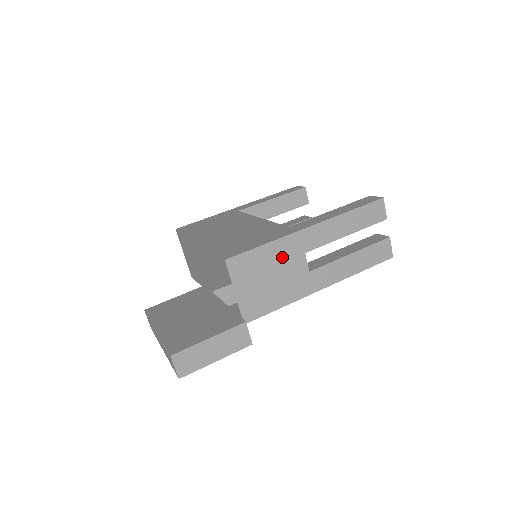
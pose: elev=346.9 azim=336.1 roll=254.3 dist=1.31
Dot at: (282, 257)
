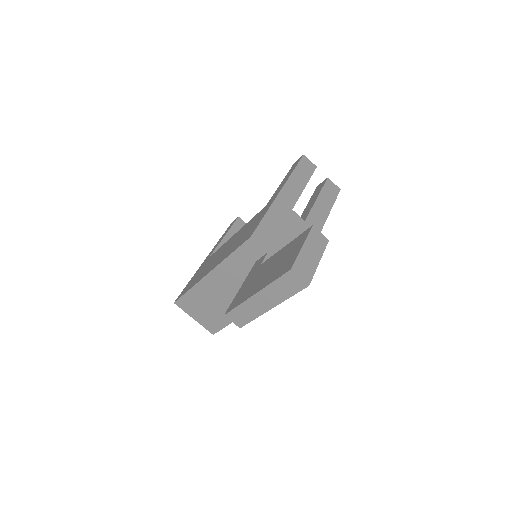
Dot at: (282, 219)
